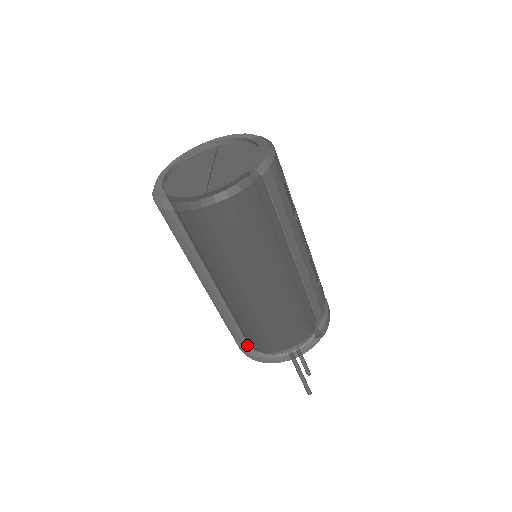
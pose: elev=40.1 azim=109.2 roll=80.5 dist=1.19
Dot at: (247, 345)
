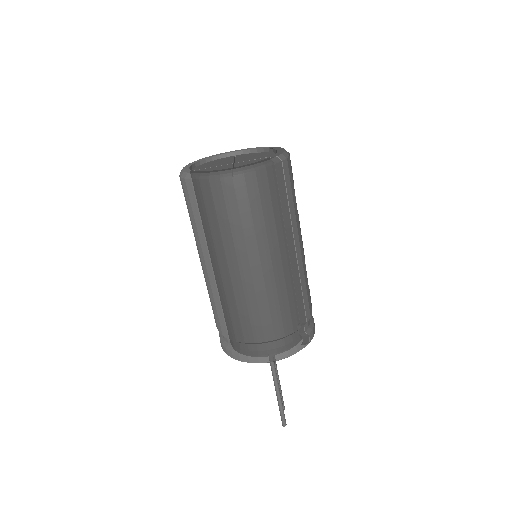
Dot at: (239, 341)
